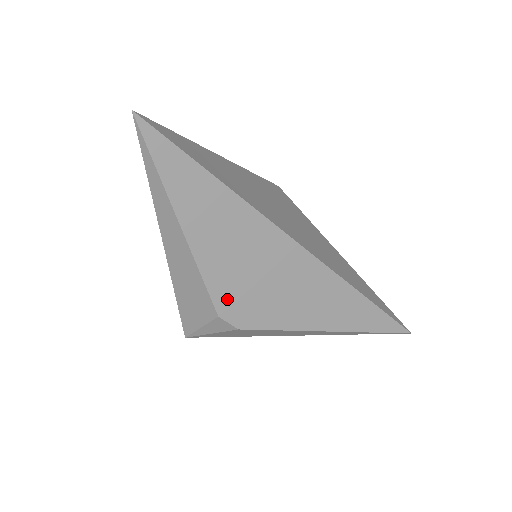
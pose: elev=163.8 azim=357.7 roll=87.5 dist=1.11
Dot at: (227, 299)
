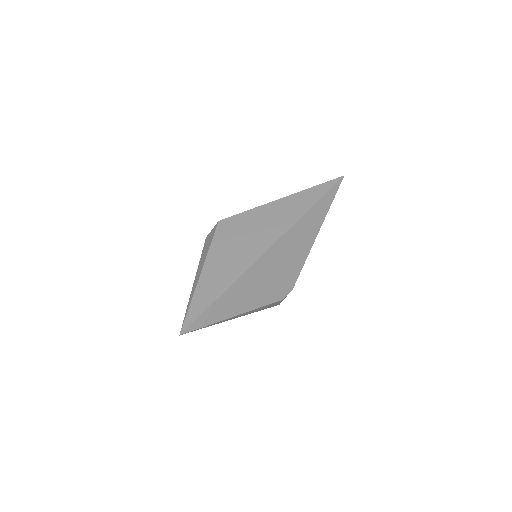
Dot at: (277, 294)
